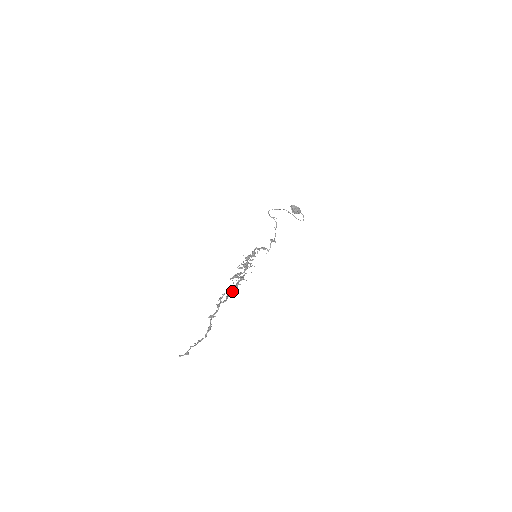
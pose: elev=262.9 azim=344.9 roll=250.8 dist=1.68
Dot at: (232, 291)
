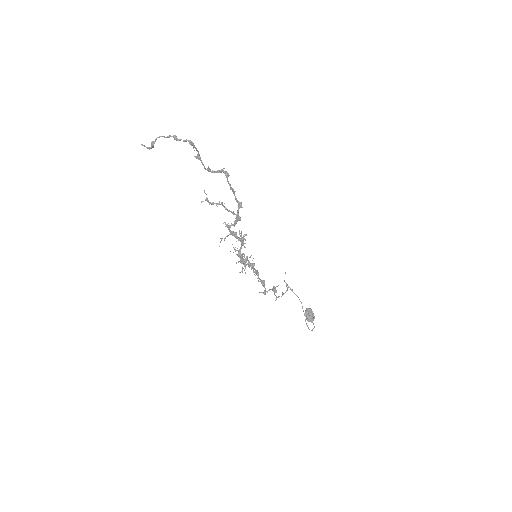
Dot at: (228, 182)
